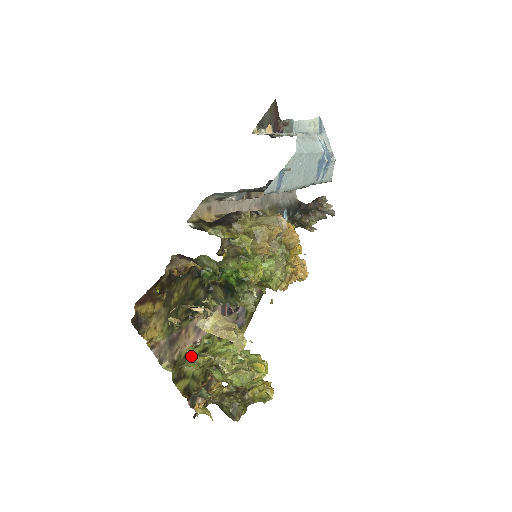
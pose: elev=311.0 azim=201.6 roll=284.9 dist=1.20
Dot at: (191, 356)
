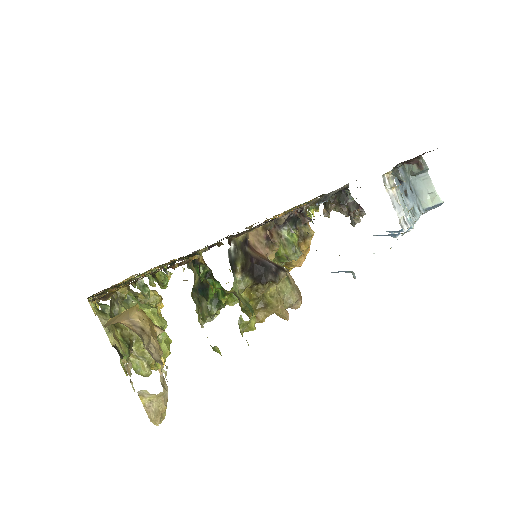
Dot at: occluded
